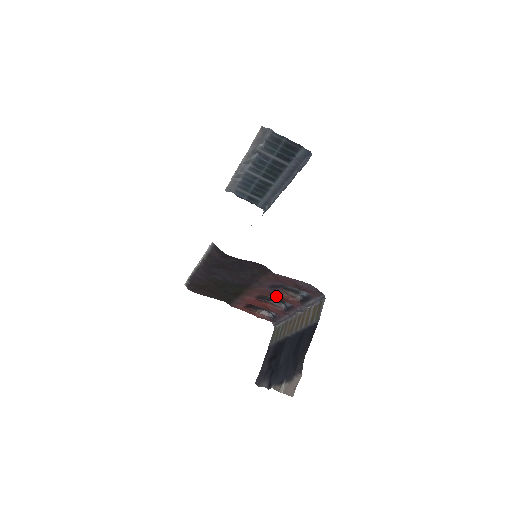
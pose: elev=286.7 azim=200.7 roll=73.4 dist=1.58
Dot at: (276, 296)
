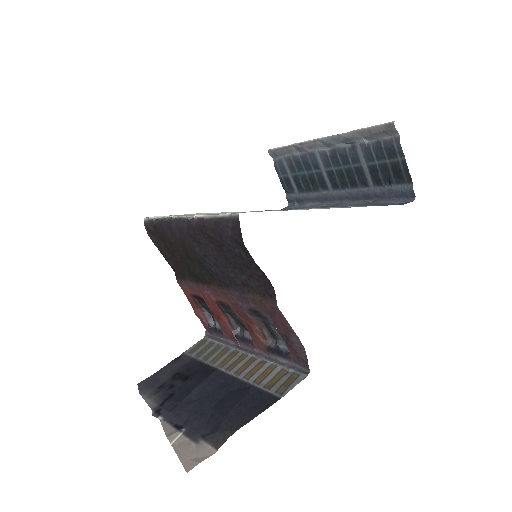
Dot at: (245, 320)
